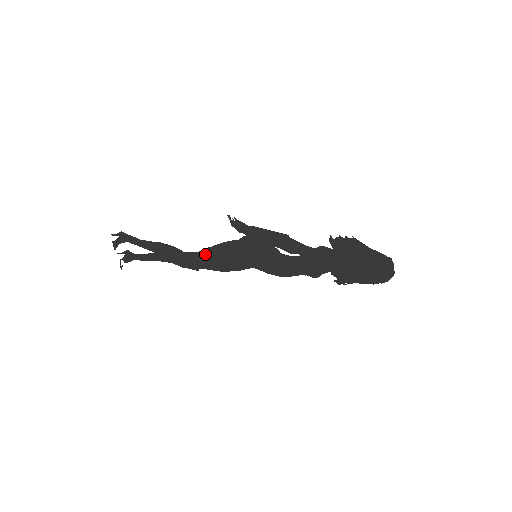
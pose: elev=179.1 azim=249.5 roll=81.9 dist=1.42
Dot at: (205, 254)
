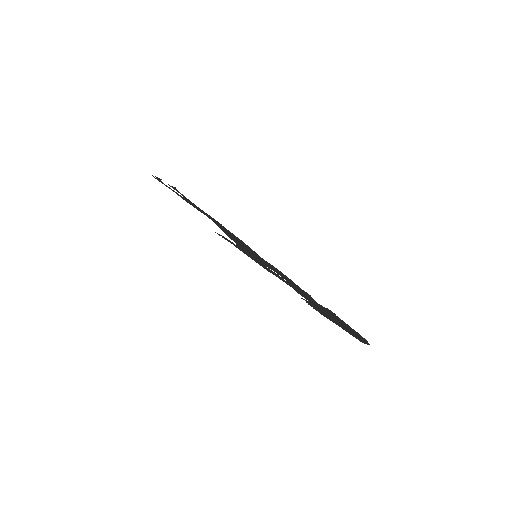
Dot at: (220, 227)
